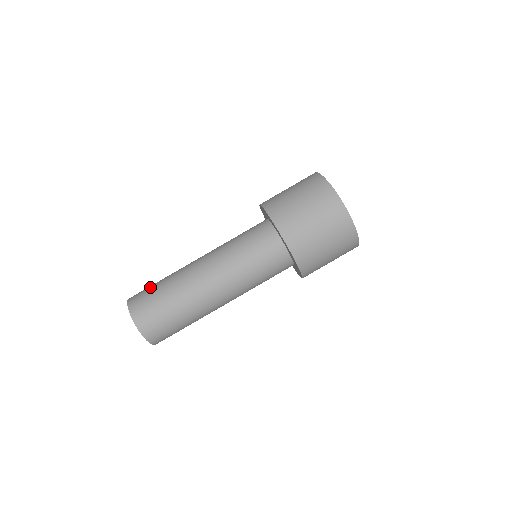
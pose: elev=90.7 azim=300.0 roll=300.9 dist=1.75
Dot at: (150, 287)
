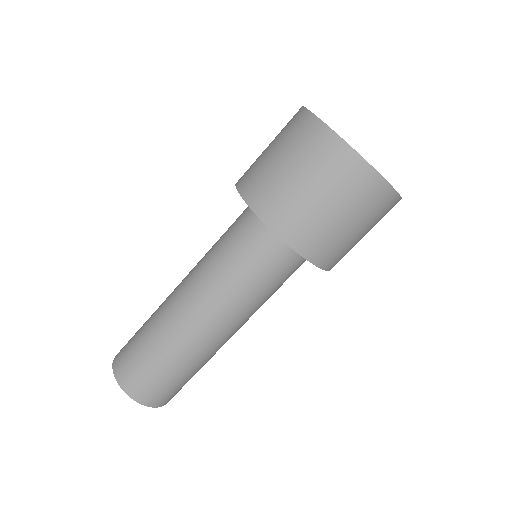
Dot at: occluded
